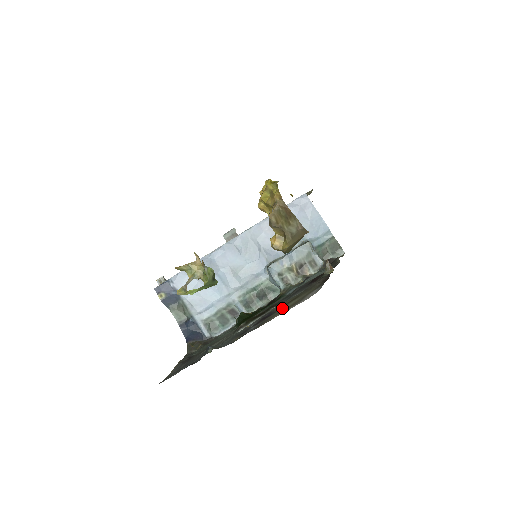
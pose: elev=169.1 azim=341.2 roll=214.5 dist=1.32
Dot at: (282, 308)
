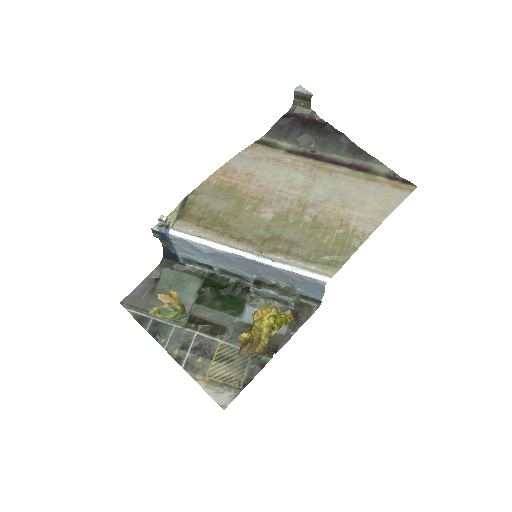
Dot at: (213, 365)
